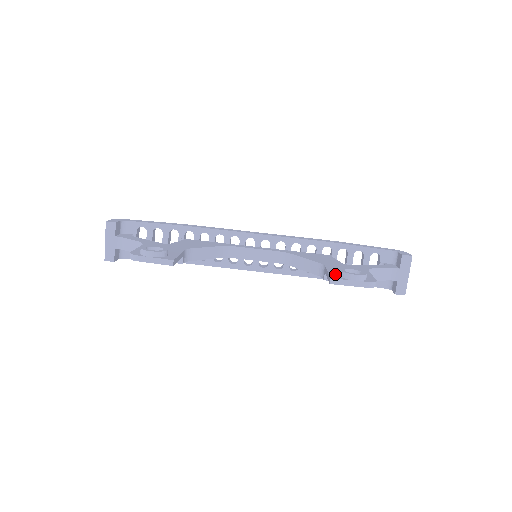
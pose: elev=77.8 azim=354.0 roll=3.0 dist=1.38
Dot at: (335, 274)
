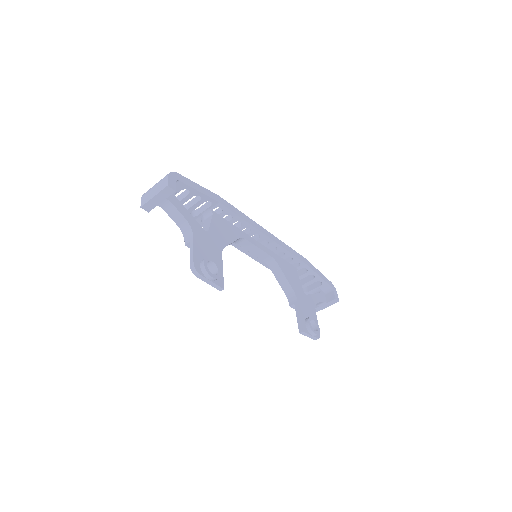
Dot at: (304, 322)
